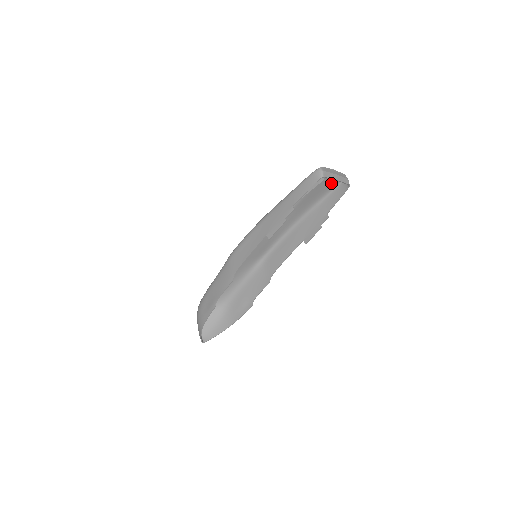
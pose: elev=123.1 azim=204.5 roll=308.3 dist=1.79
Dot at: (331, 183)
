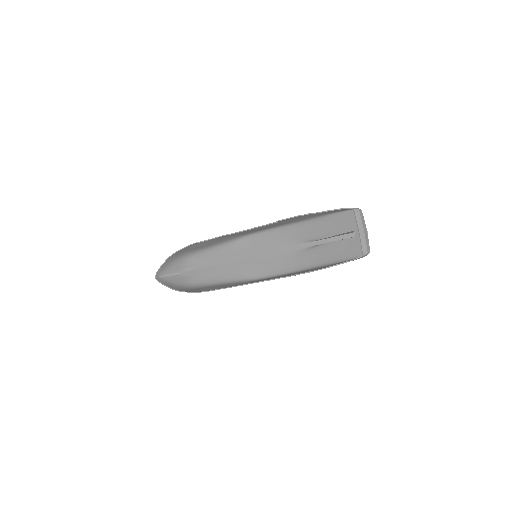
Dot at: (355, 249)
